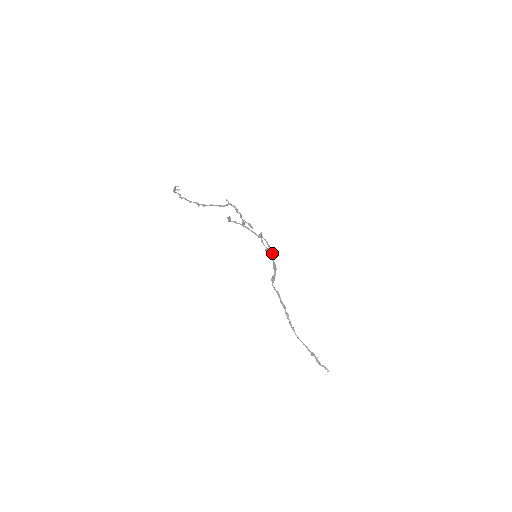
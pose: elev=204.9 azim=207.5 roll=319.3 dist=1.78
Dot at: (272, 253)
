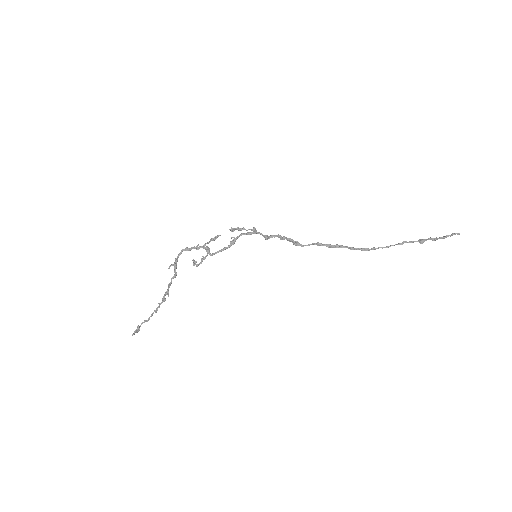
Dot at: (262, 235)
